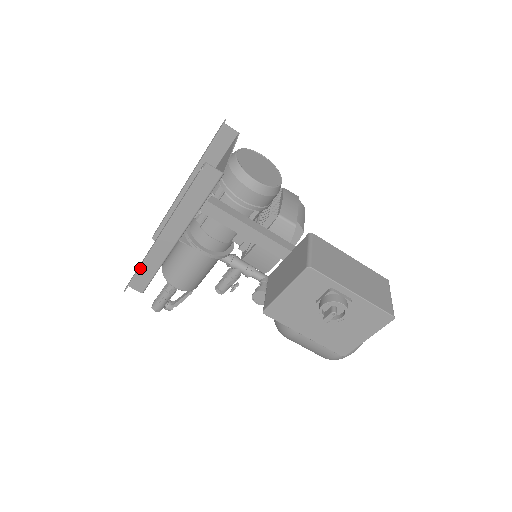
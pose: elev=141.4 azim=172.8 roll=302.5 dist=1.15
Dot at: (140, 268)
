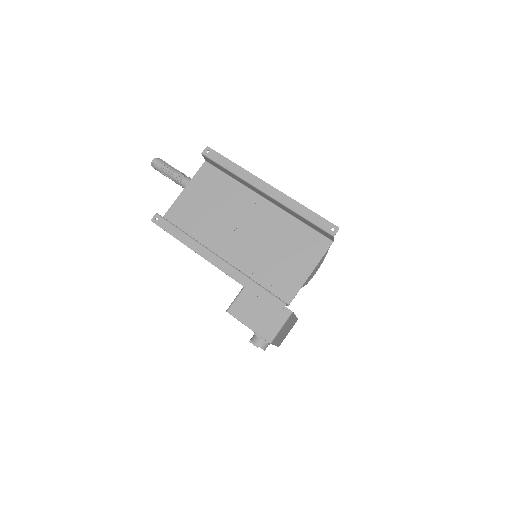
Dot at: (178, 229)
